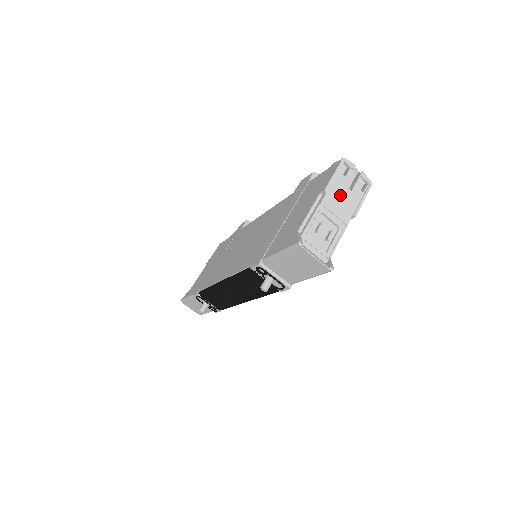
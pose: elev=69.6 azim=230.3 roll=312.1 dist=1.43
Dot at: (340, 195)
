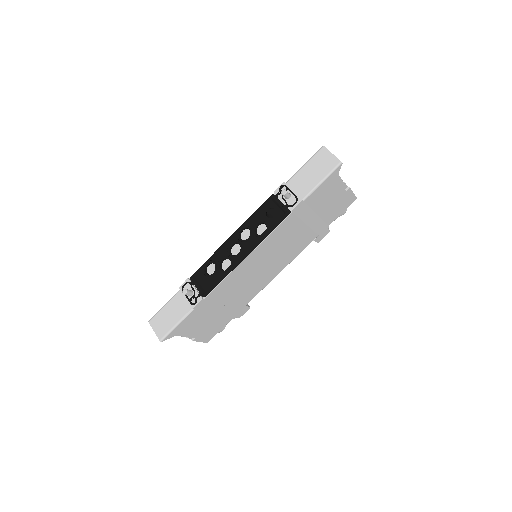
Dot at: occluded
